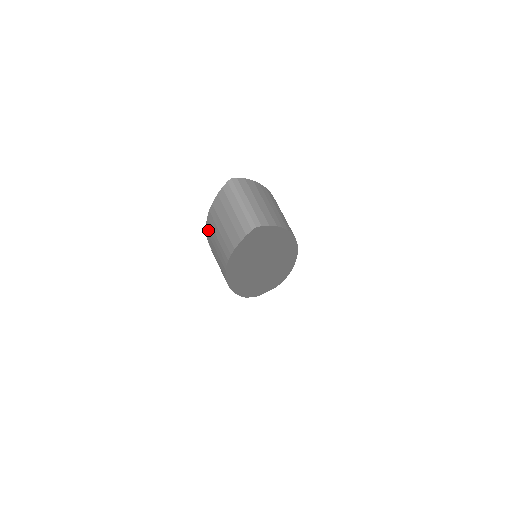
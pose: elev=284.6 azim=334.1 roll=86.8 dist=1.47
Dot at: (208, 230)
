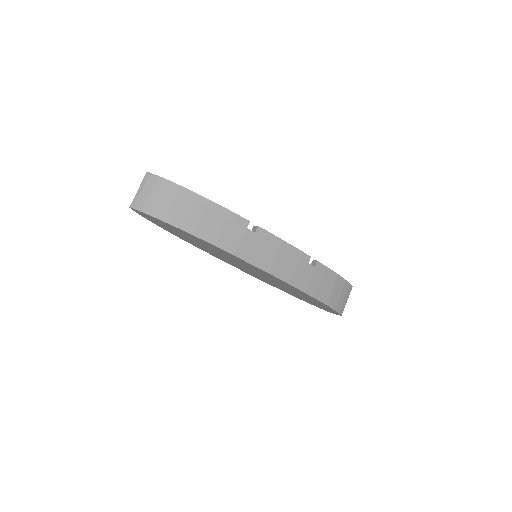
Dot at: occluded
